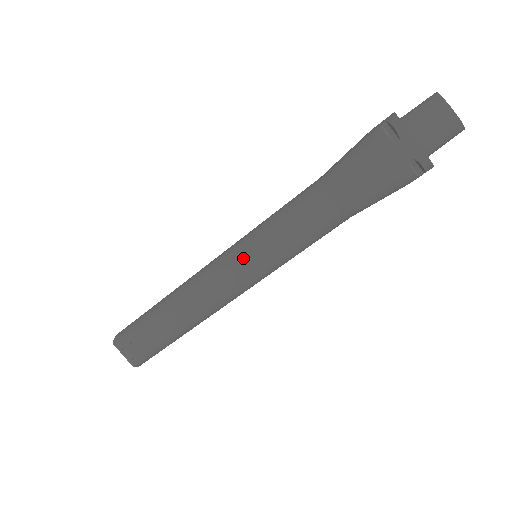
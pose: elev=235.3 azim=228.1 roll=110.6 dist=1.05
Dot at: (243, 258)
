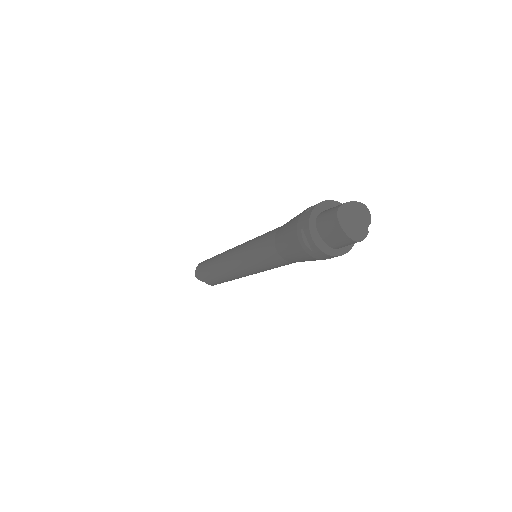
Dot at: (245, 268)
